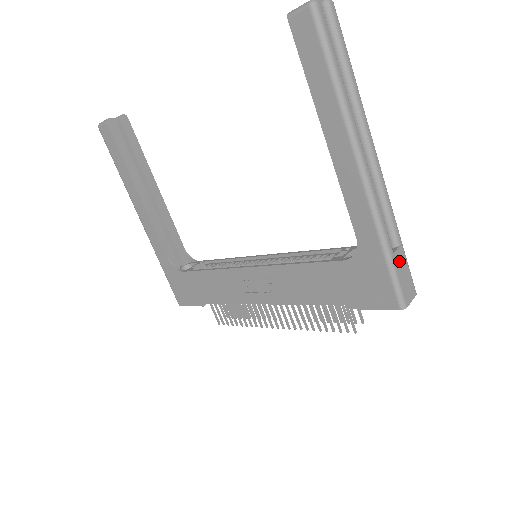
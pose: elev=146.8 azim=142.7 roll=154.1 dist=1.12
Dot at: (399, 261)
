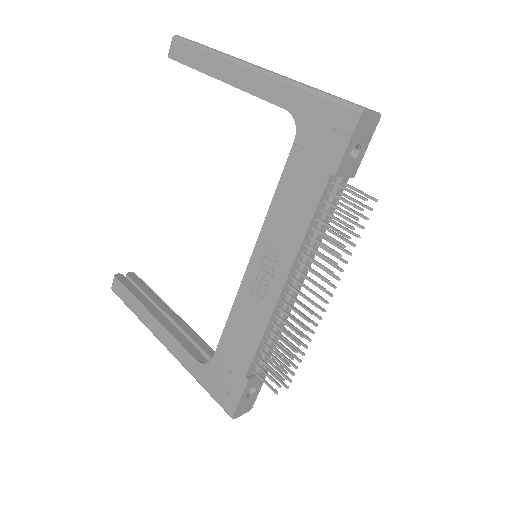
Dot at: occluded
